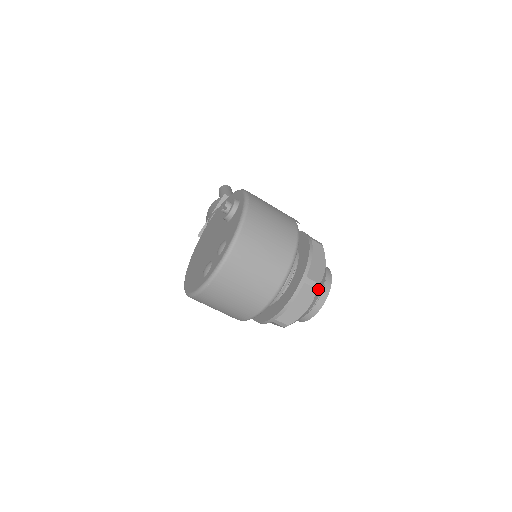
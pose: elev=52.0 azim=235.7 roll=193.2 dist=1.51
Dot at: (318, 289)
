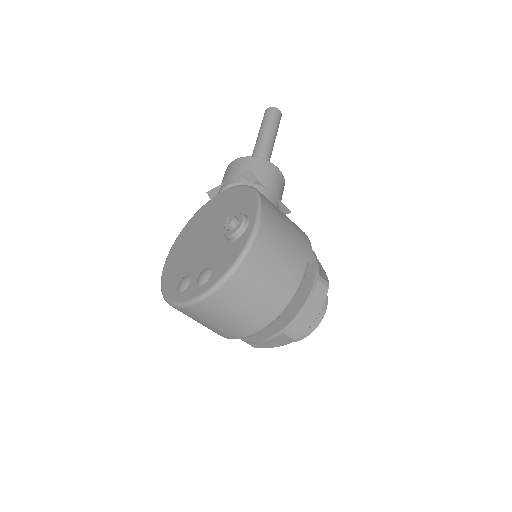
Dot at: (297, 338)
